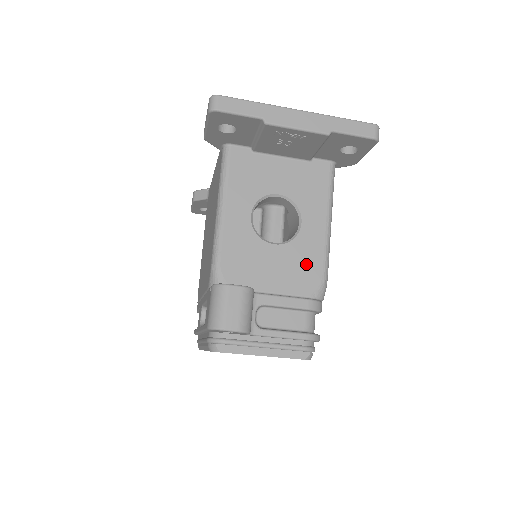
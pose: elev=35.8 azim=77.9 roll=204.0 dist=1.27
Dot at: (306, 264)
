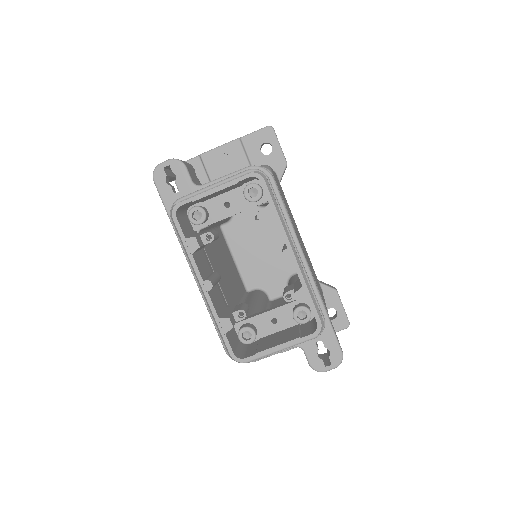
Dot at: occluded
